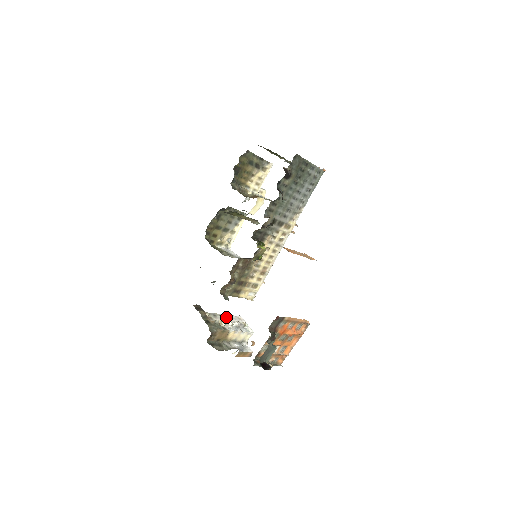
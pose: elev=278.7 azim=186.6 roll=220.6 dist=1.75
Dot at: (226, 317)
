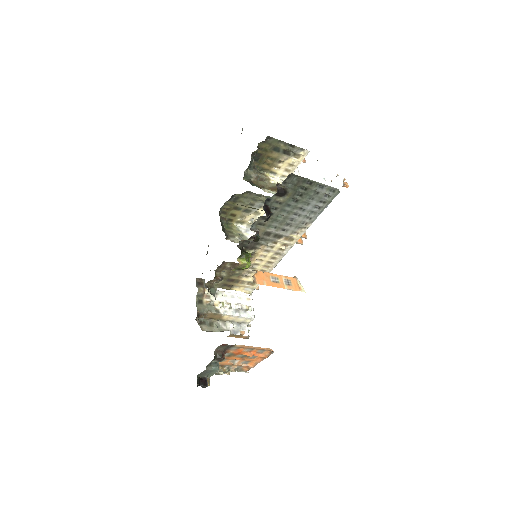
Dot at: (231, 296)
